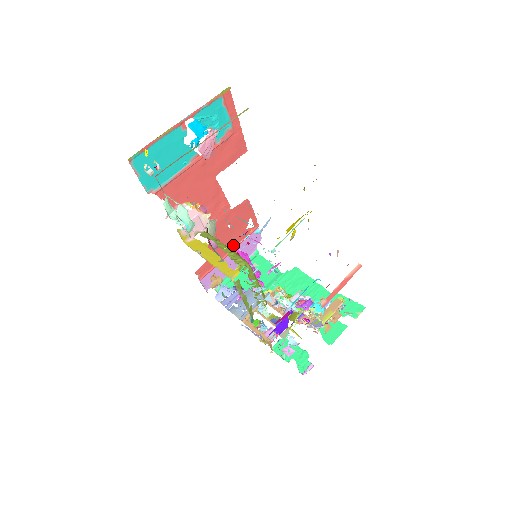
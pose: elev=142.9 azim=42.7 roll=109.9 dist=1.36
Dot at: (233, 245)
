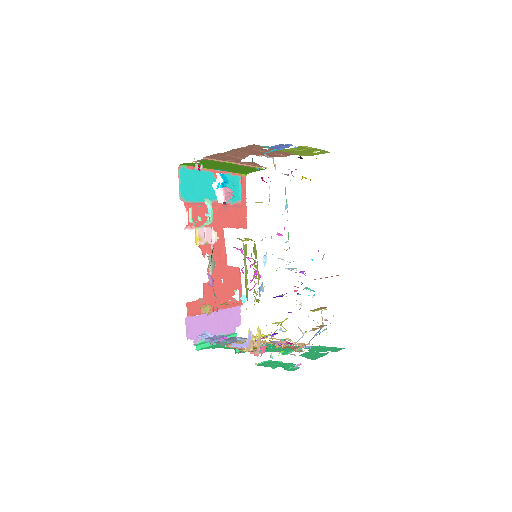
Dot at: occluded
